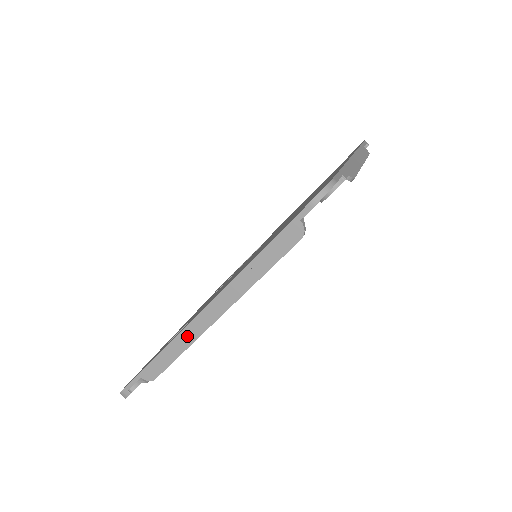
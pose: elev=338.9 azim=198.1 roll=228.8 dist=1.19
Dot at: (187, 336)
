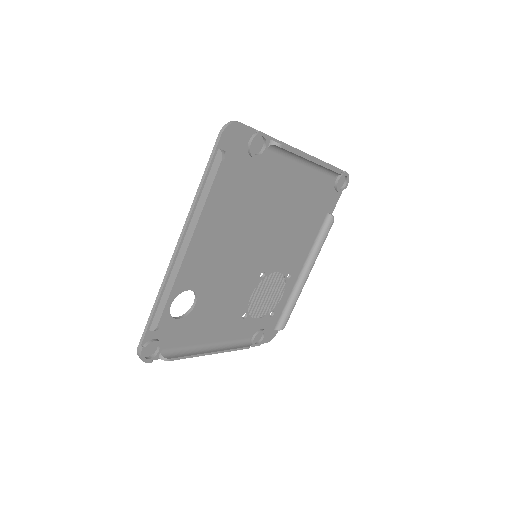
Dot at: (172, 274)
